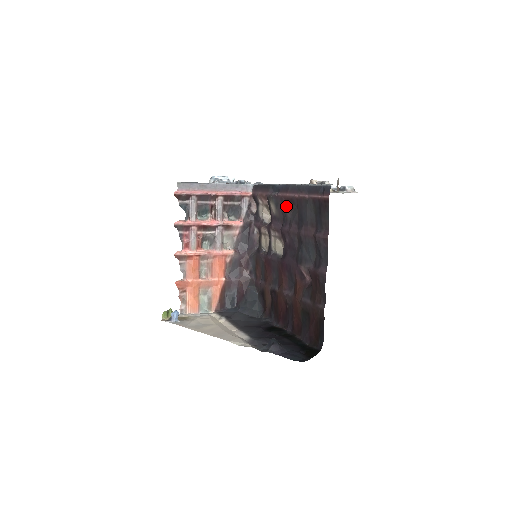
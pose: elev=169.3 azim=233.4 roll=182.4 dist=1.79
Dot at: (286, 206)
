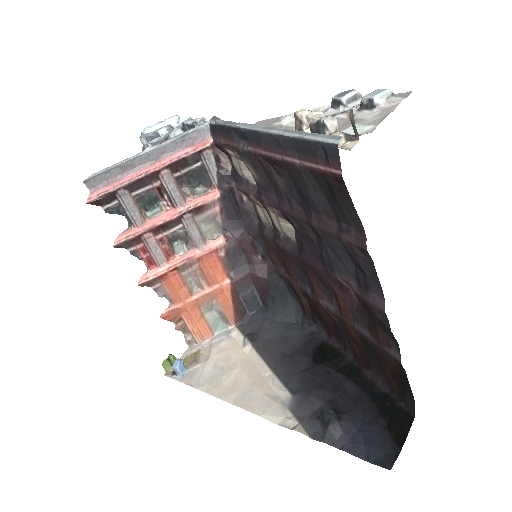
Dot at: (270, 170)
